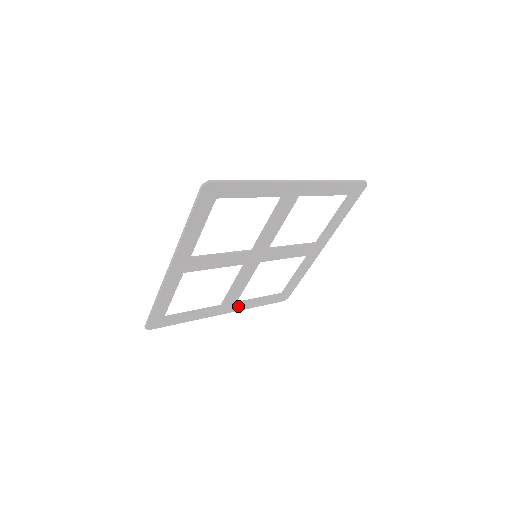
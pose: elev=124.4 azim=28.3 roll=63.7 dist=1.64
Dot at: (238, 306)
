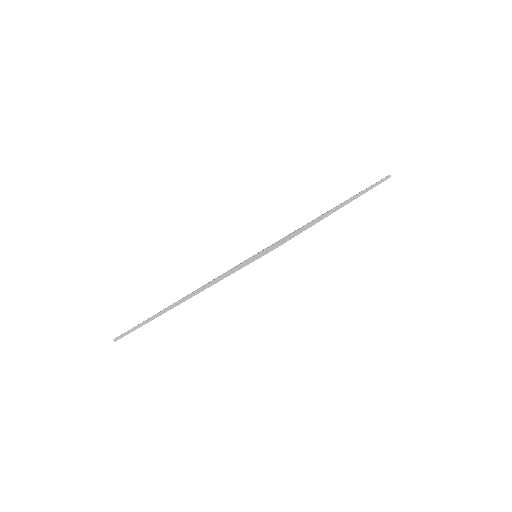
Dot at: occluded
